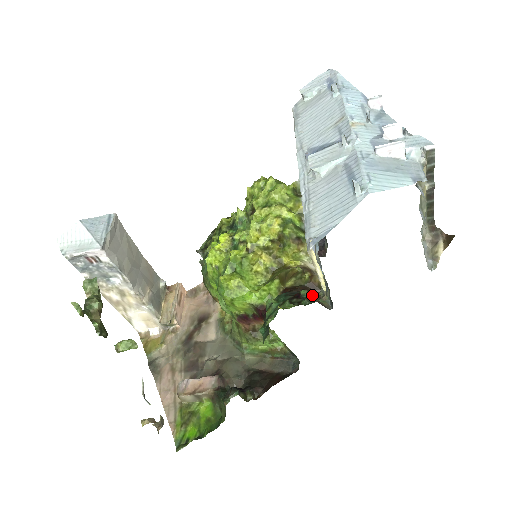
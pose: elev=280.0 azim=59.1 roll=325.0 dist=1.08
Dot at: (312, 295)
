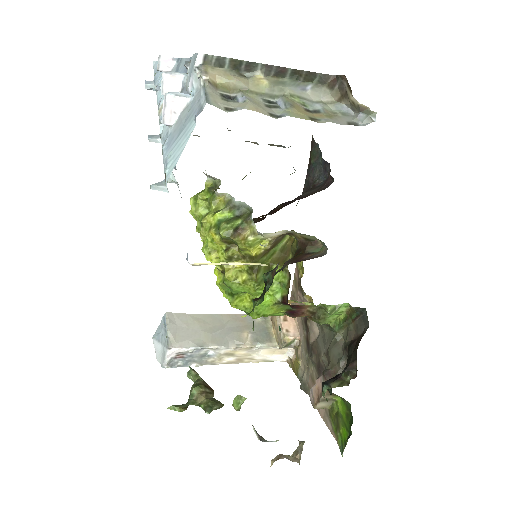
Dot at: (270, 274)
